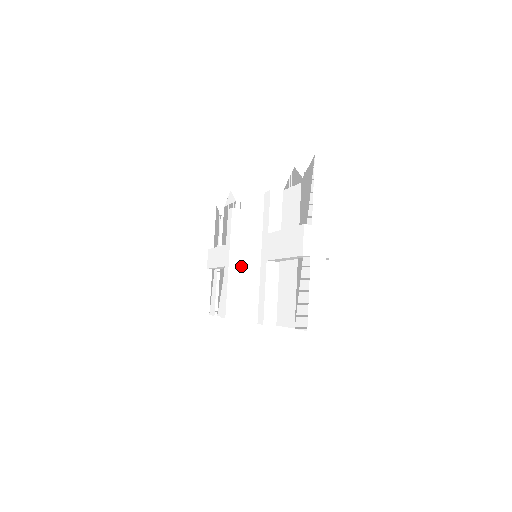
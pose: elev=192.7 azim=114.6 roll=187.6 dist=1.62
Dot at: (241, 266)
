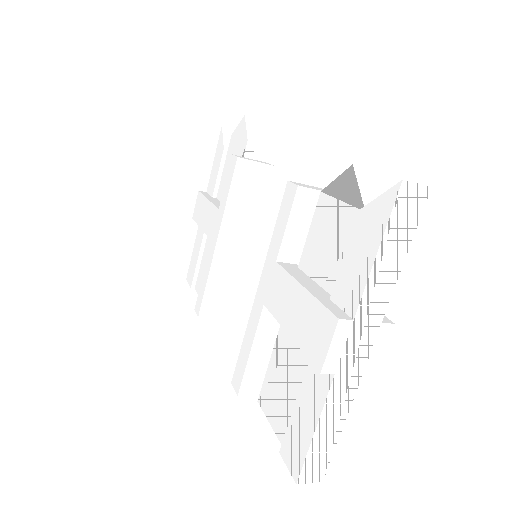
Dot at: (235, 248)
